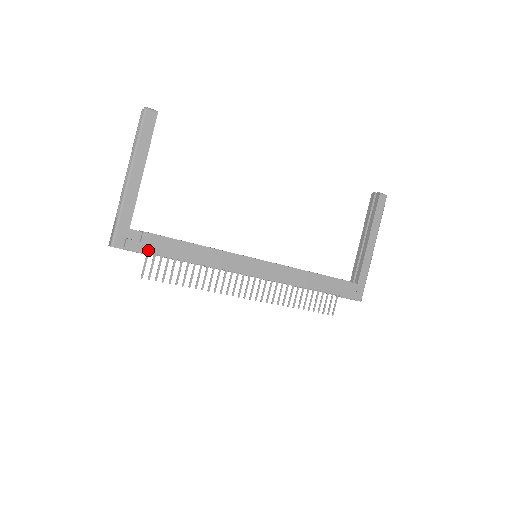
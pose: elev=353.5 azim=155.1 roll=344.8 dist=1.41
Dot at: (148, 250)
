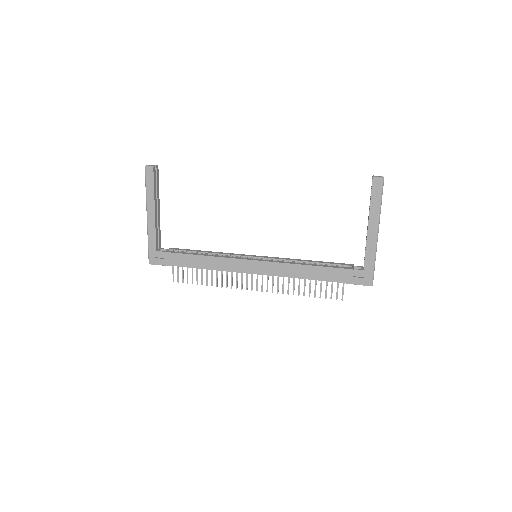
Dot at: (170, 264)
